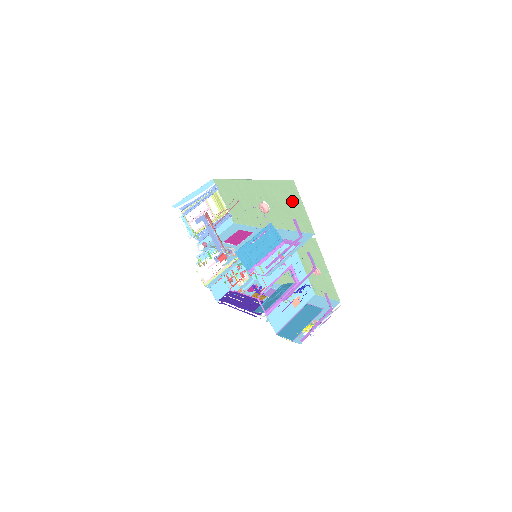
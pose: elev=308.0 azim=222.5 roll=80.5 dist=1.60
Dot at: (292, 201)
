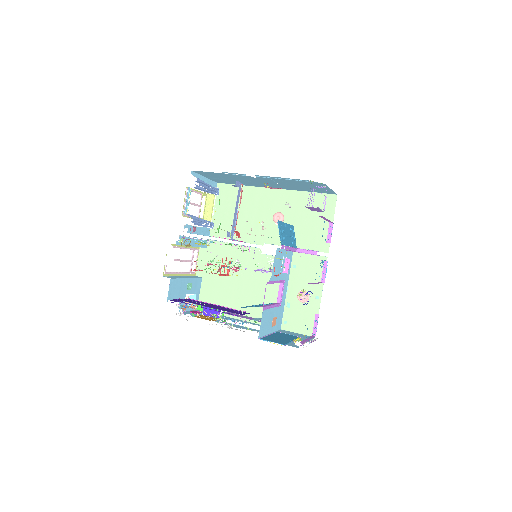
Dot at: occluded
